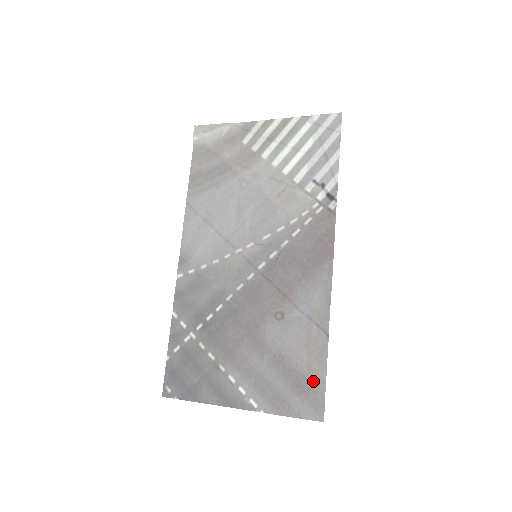
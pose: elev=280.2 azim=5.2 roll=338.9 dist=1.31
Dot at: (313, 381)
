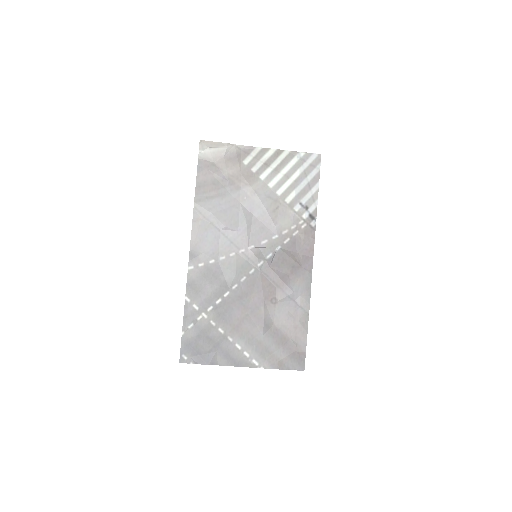
Dot at: (298, 345)
